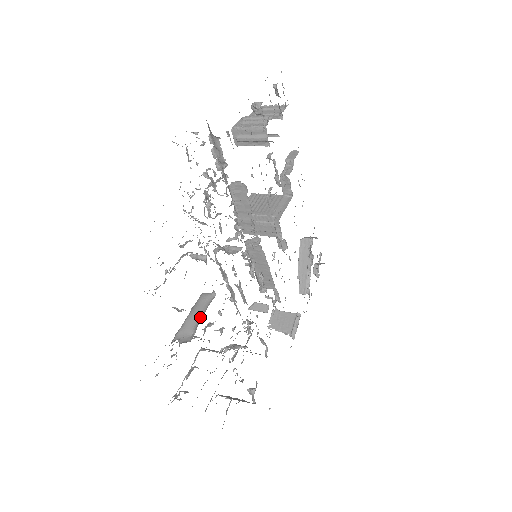
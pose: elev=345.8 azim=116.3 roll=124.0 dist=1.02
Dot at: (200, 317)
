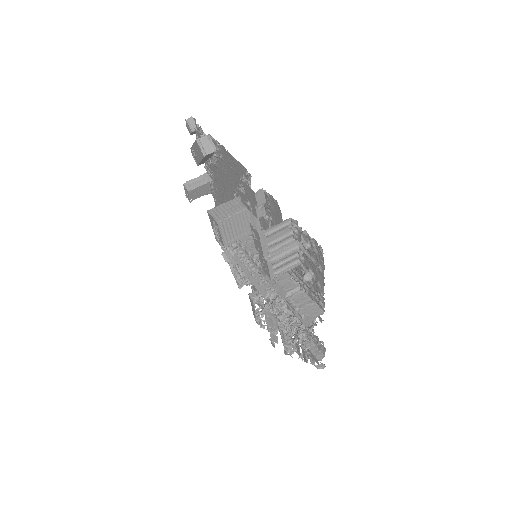
Dot at: occluded
